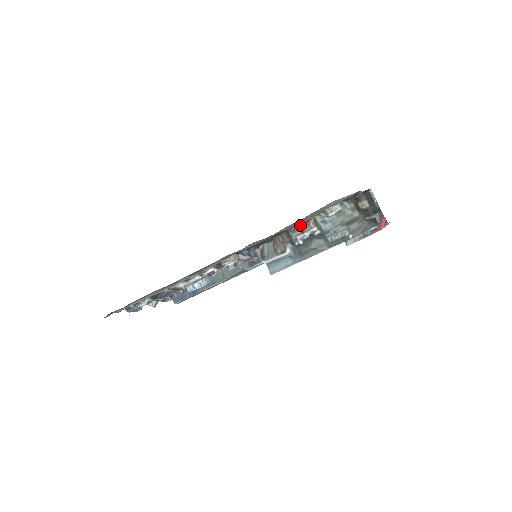
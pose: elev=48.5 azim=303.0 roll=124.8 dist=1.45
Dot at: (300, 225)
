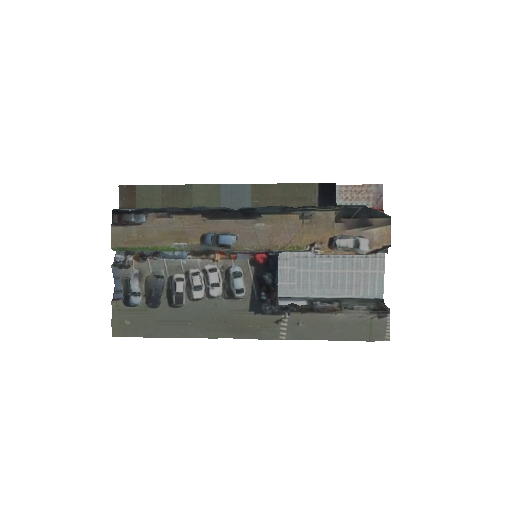
Dot at: (327, 311)
